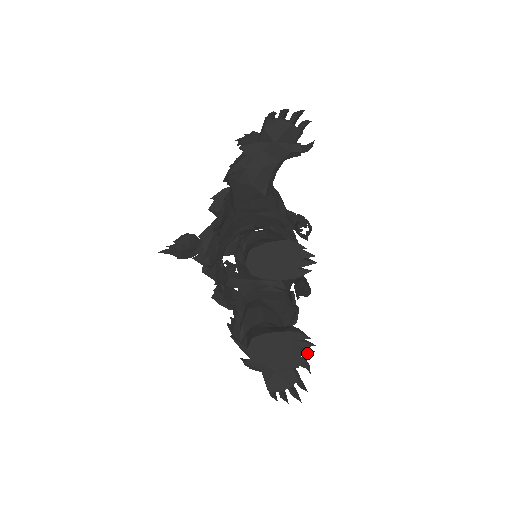
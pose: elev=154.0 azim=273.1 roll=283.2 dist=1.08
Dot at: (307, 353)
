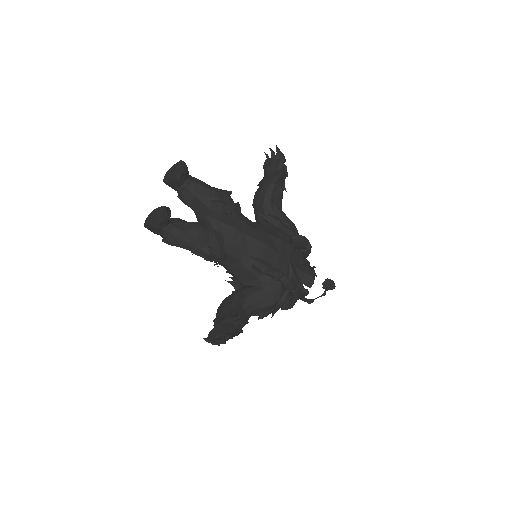
Dot at: (163, 217)
